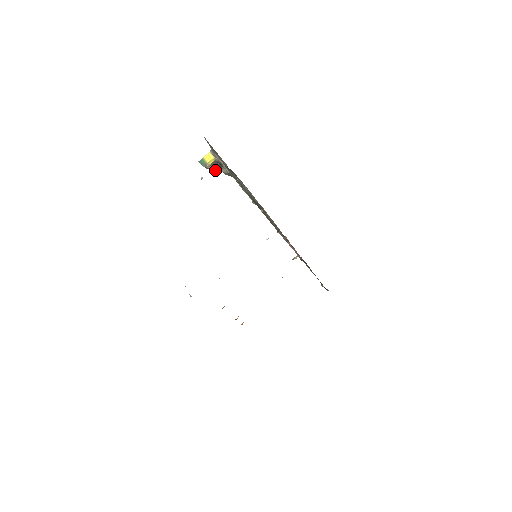
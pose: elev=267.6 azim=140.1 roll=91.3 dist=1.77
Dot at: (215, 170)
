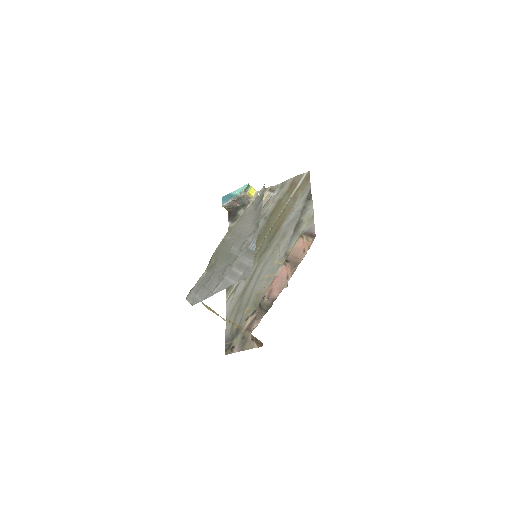
Dot at: (229, 205)
